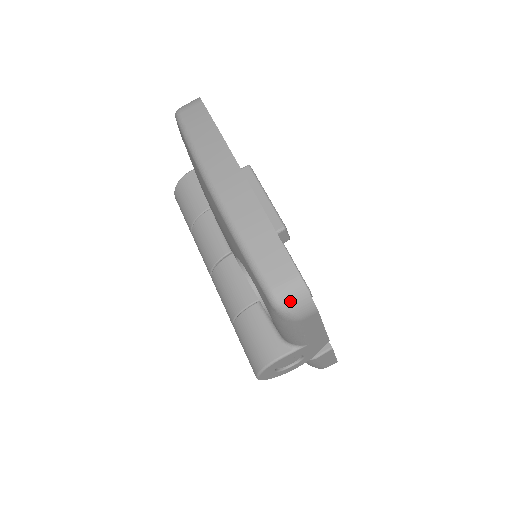
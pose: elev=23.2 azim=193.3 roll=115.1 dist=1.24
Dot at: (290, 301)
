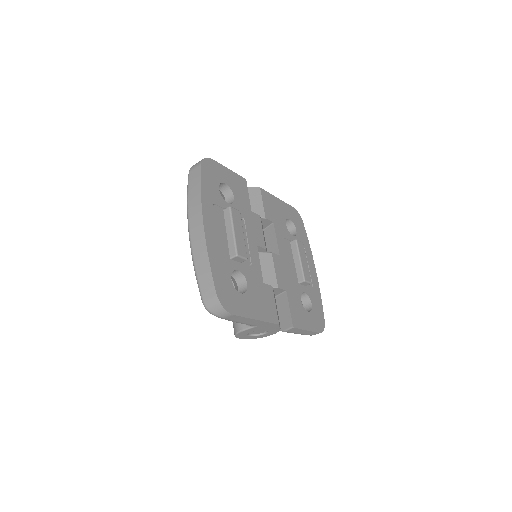
Dot at: (212, 308)
